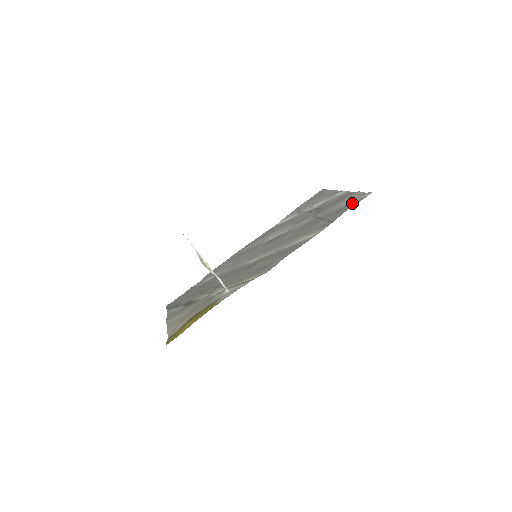
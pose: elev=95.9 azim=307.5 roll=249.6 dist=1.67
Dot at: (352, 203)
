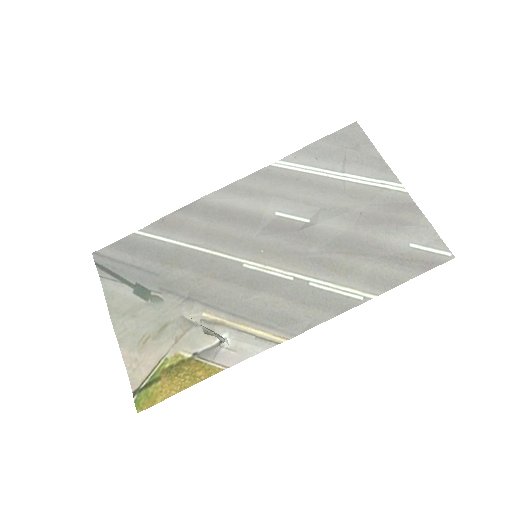
Dot at: (423, 258)
